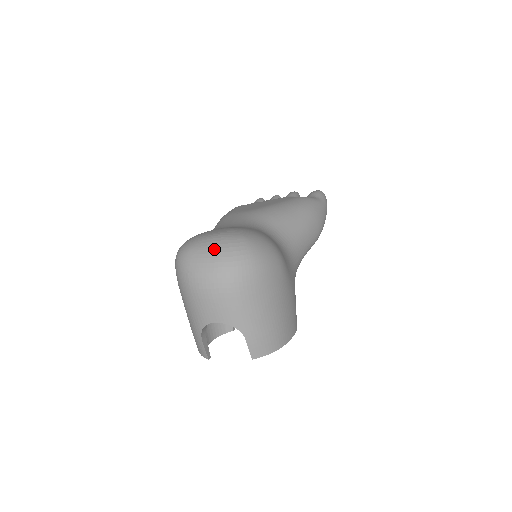
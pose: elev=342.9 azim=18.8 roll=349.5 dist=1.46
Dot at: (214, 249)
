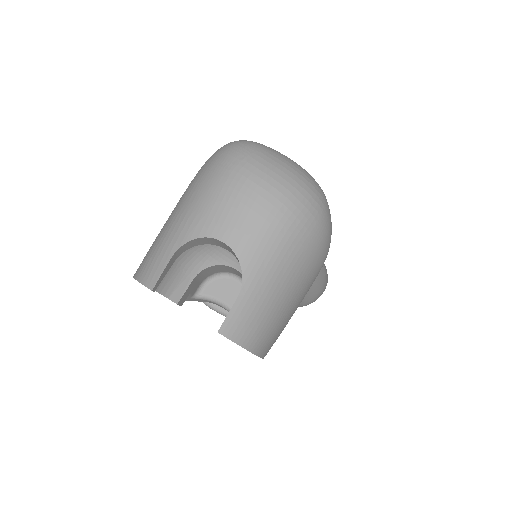
Dot at: (292, 164)
